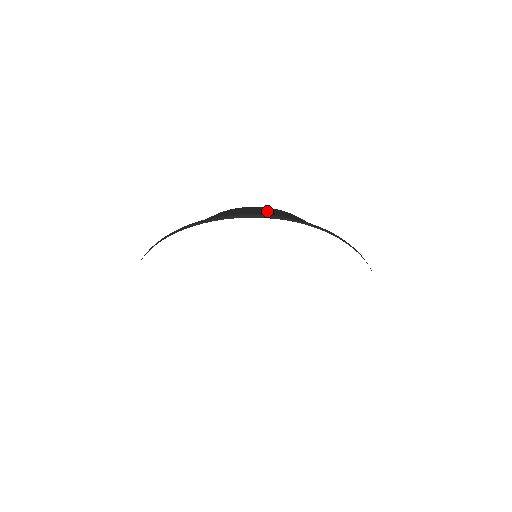
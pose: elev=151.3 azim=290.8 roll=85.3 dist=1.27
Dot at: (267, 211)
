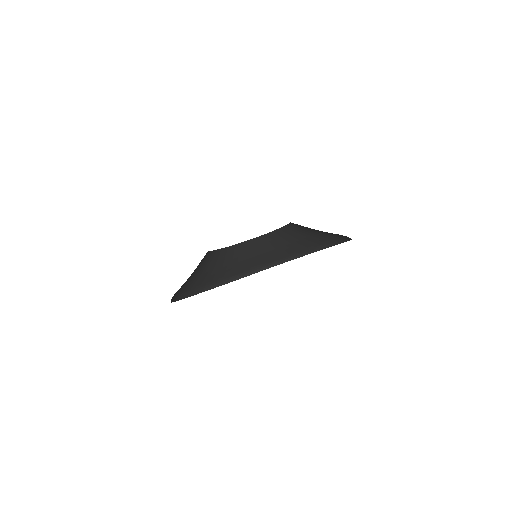
Dot at: (244, 254)
